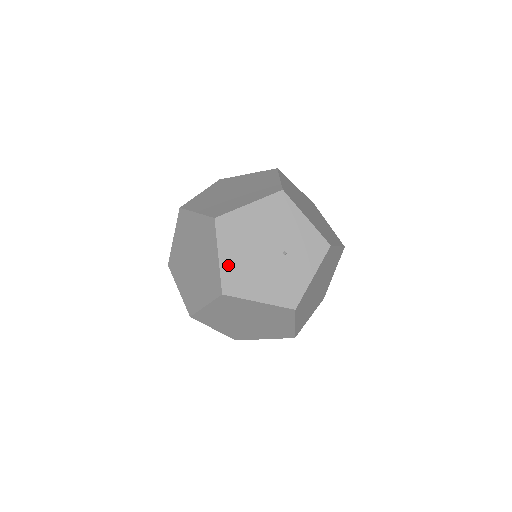
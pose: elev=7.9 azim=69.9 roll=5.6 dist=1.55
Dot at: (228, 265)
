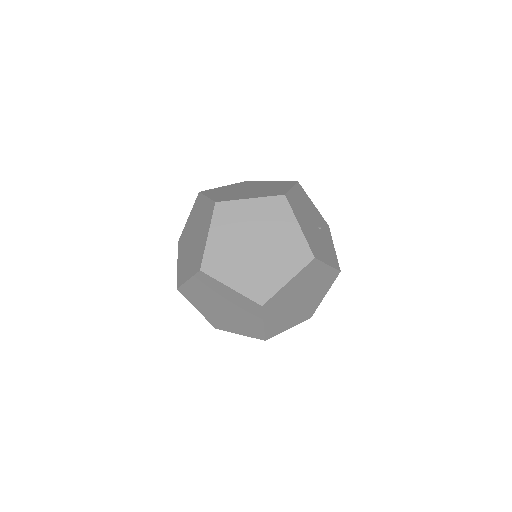
Dot at: (306, 234)
